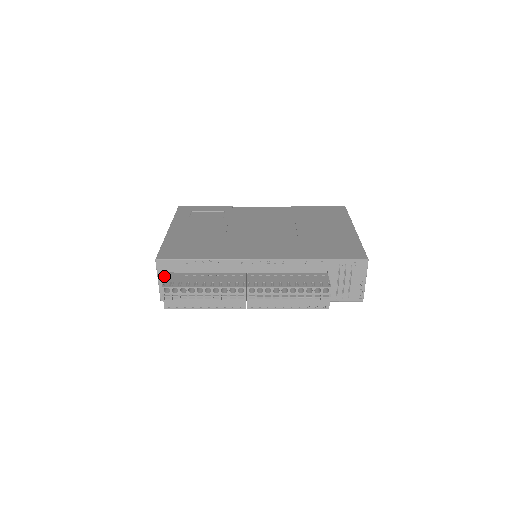
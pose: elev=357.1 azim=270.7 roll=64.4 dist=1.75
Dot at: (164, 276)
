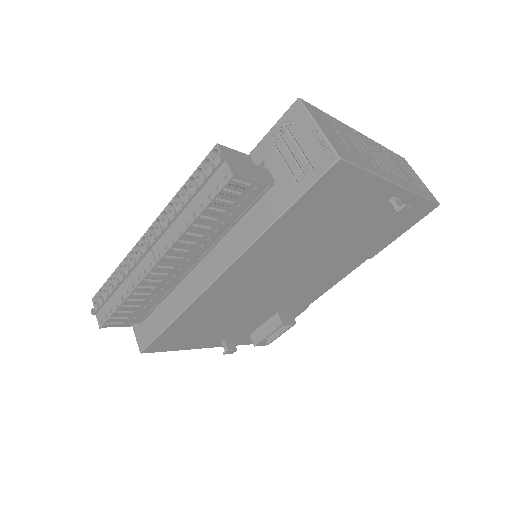
Dot at: occluded
